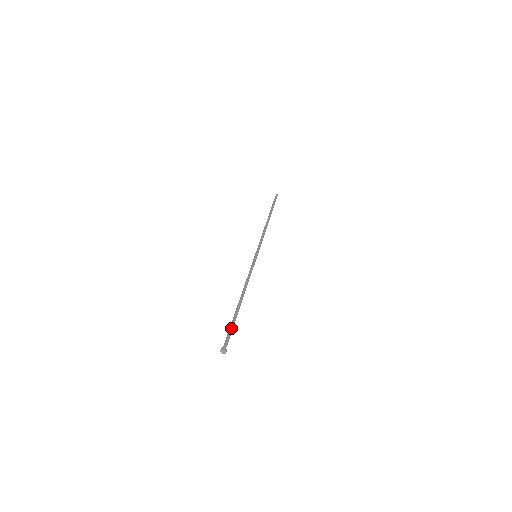
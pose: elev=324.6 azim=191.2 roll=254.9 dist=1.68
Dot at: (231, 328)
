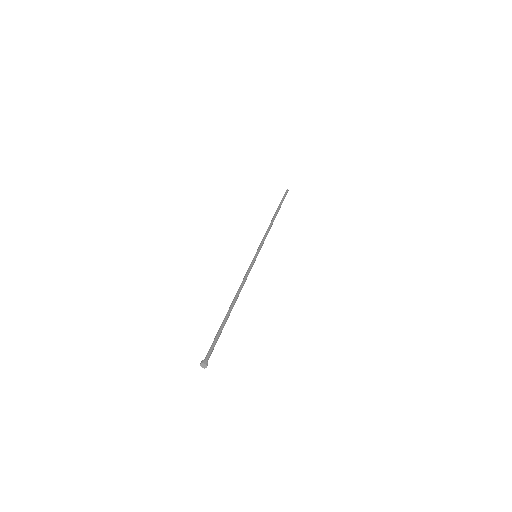
Dot at: (216, 338)
